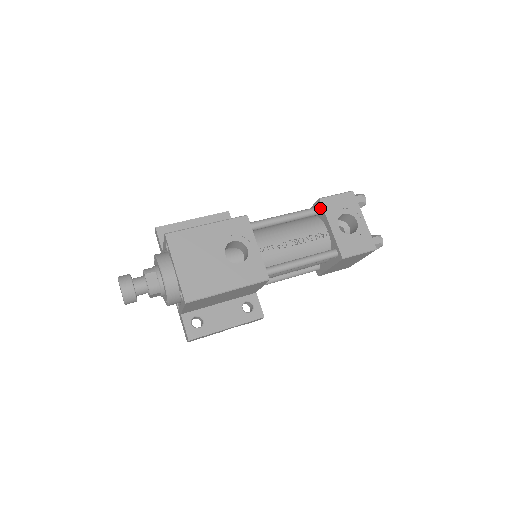
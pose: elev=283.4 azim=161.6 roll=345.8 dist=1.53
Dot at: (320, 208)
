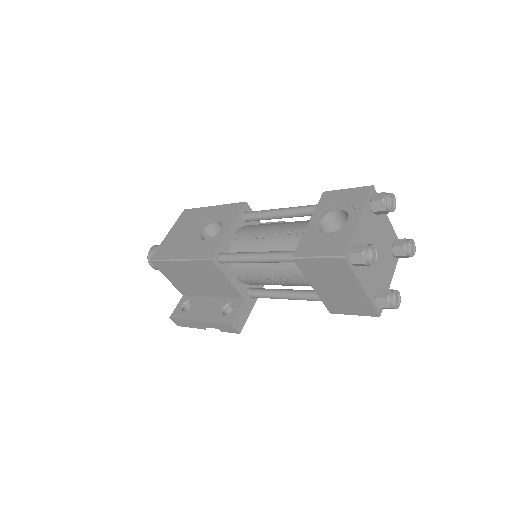
Dot at: occluded
